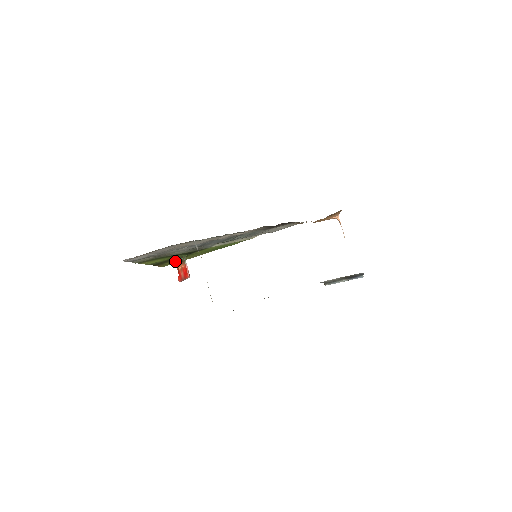
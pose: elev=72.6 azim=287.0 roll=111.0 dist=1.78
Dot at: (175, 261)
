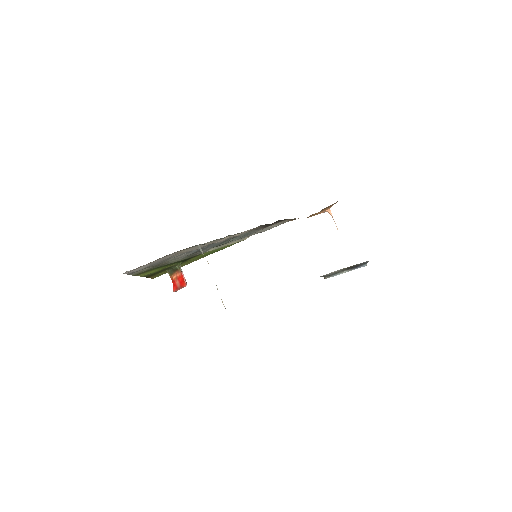
Dot at: (168, 270)
